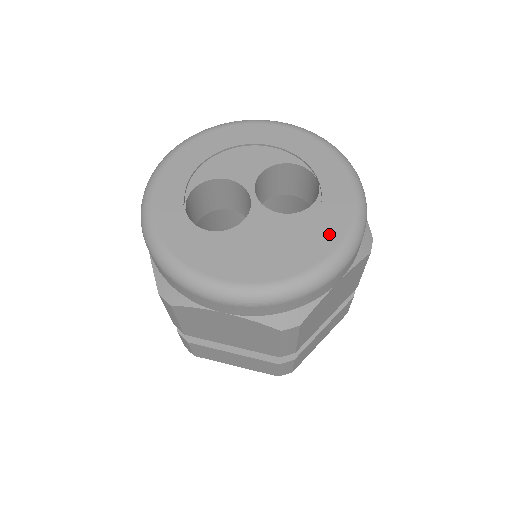
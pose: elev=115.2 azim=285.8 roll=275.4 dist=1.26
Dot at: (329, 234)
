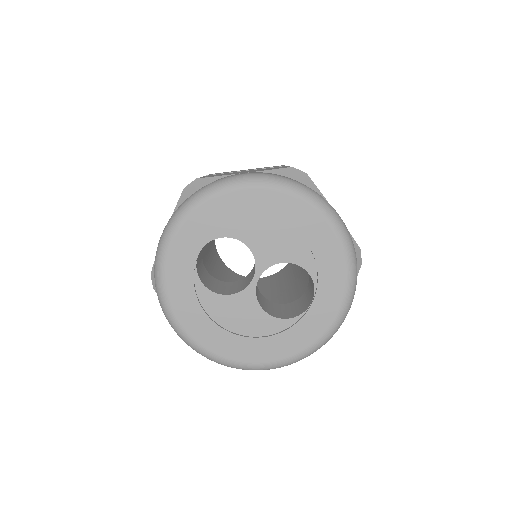
Dot at: (278, 350)
